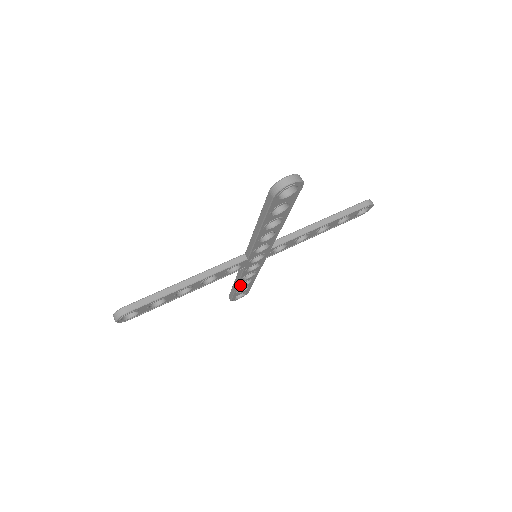
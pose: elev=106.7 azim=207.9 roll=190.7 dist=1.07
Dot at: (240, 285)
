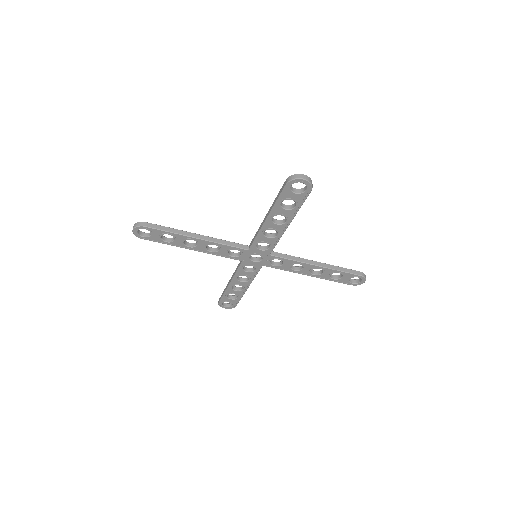
Dot at: (232, 286)
